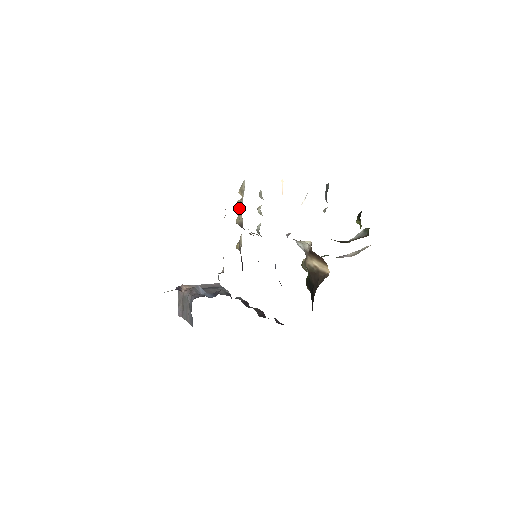
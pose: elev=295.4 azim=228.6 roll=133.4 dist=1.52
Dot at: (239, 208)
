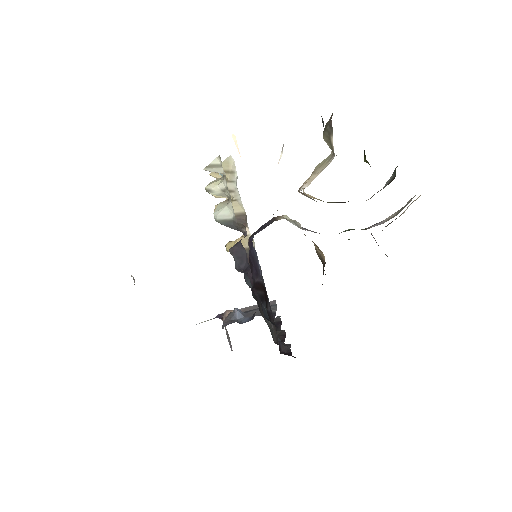
Dot at: occluded
